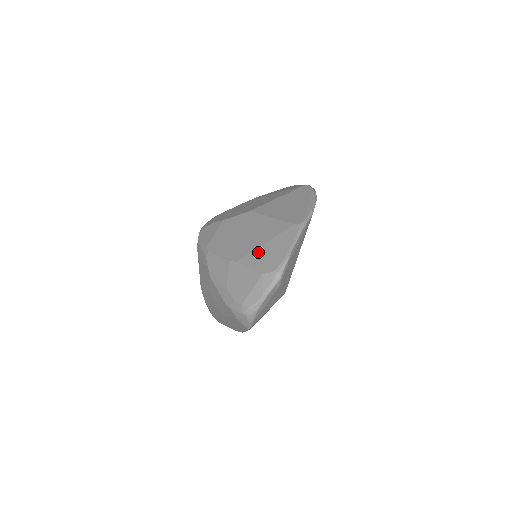
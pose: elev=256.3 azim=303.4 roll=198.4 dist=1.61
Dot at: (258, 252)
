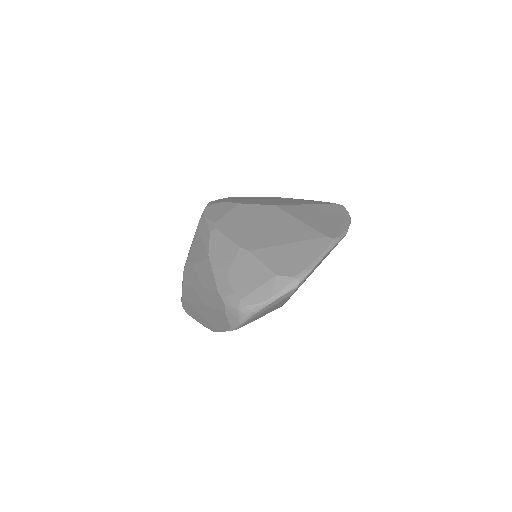
Dot at: (277, 250)
